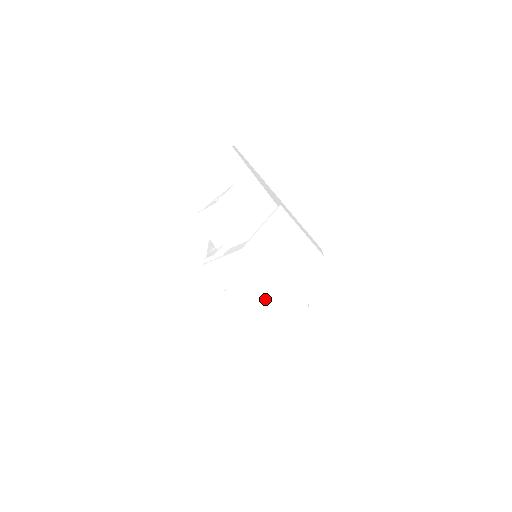
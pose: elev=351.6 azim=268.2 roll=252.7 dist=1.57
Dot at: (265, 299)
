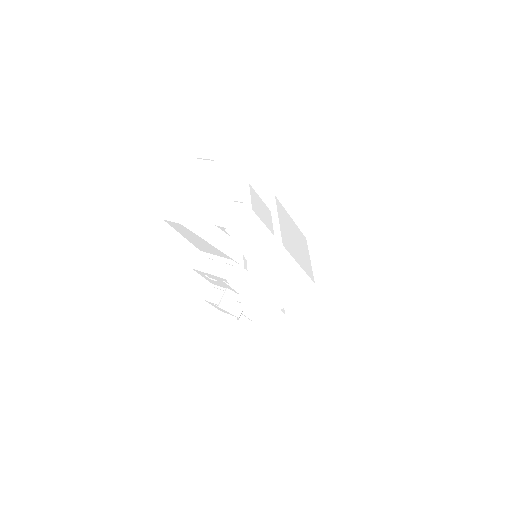
Dot at: (285, 289)
